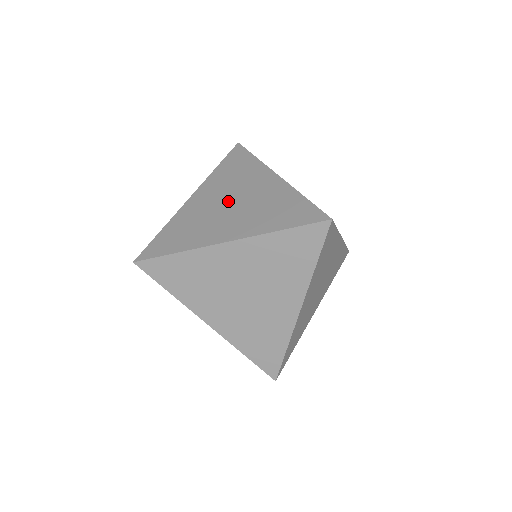
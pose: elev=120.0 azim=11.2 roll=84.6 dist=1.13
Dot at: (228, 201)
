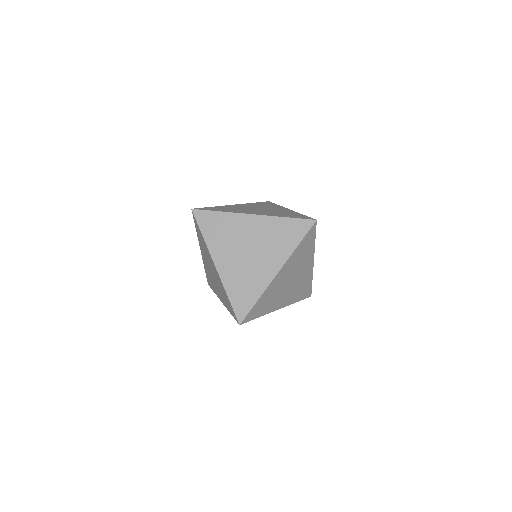
Dot at: (245, 251)
